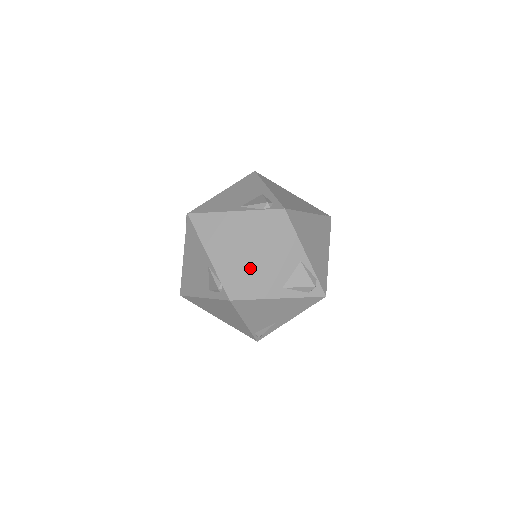
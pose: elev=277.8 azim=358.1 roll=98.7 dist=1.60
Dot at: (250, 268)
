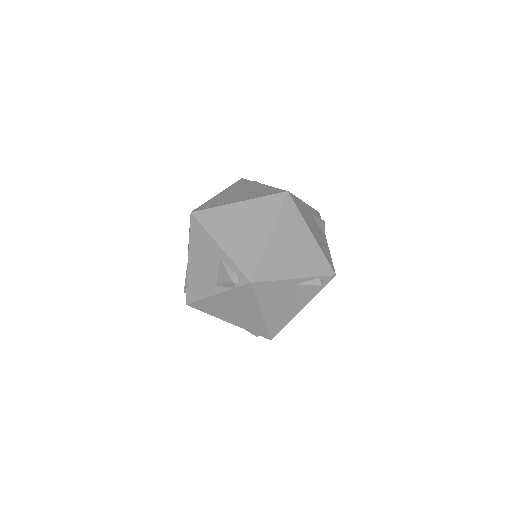
Dot at: (265, 322)
